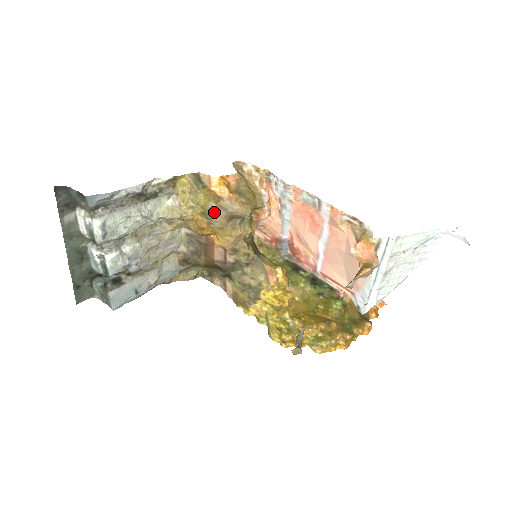
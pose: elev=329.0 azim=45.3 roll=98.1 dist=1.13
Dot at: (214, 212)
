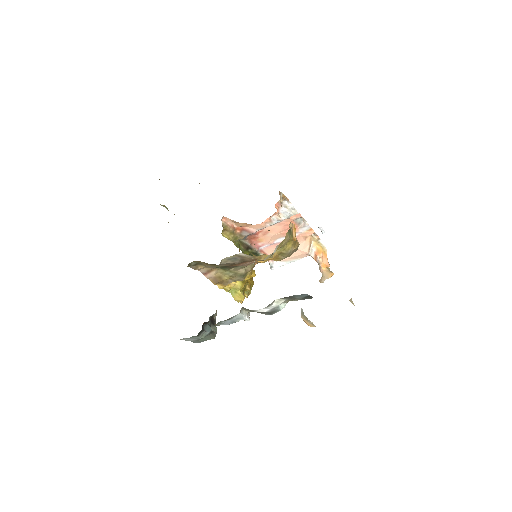
Dot at: (291, 253)
